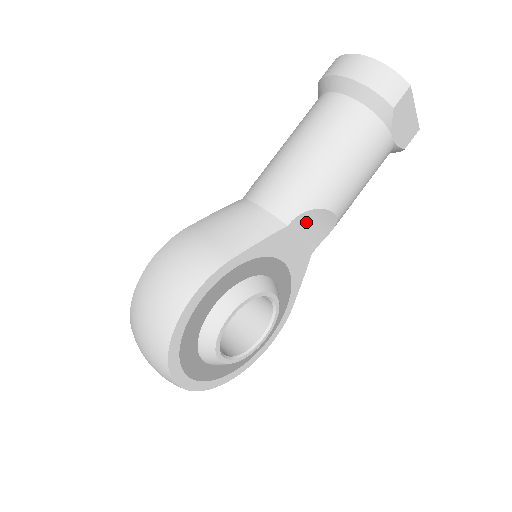
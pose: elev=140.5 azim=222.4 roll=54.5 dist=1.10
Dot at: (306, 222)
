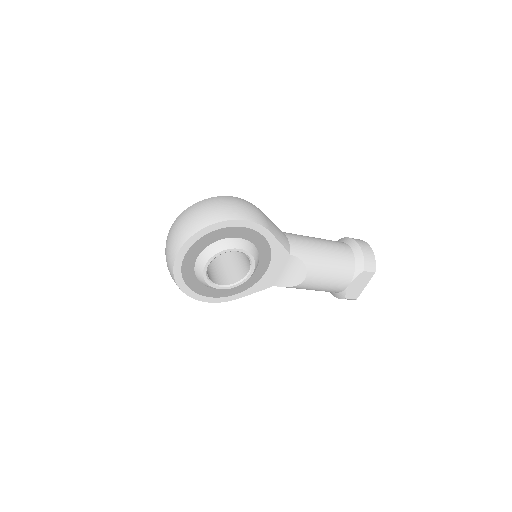
Dot at: (294, 266)
